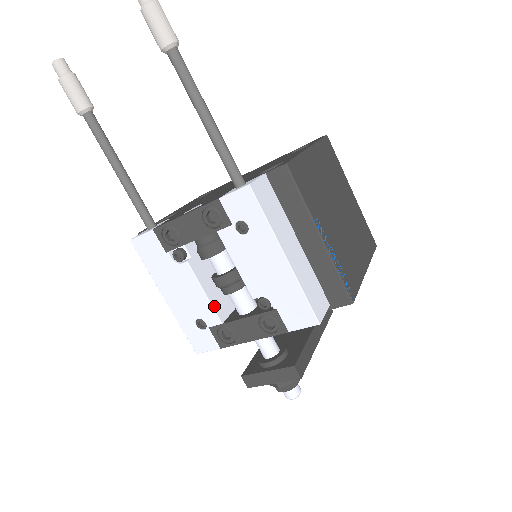
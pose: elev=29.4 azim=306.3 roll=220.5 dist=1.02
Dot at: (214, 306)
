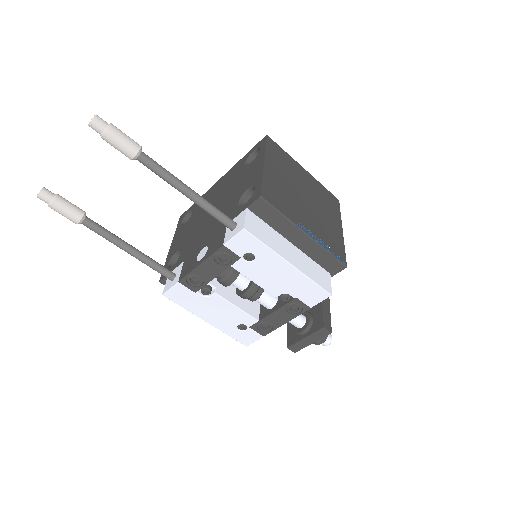
Dot at: (247, 312)
